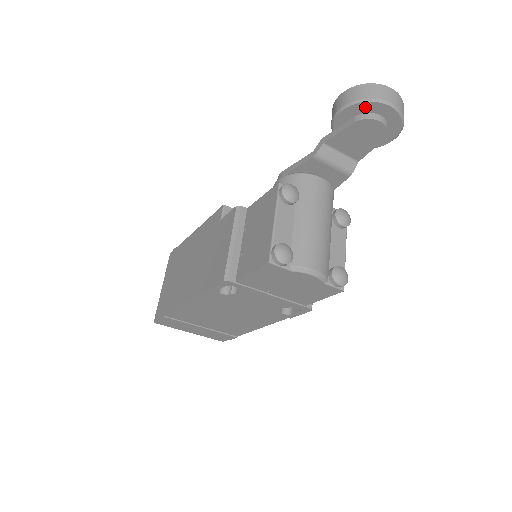
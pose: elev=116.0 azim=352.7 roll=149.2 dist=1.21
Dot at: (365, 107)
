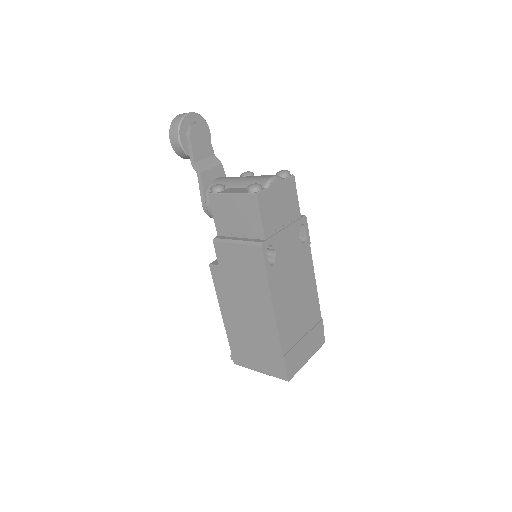
Dot at: (184, 126)
